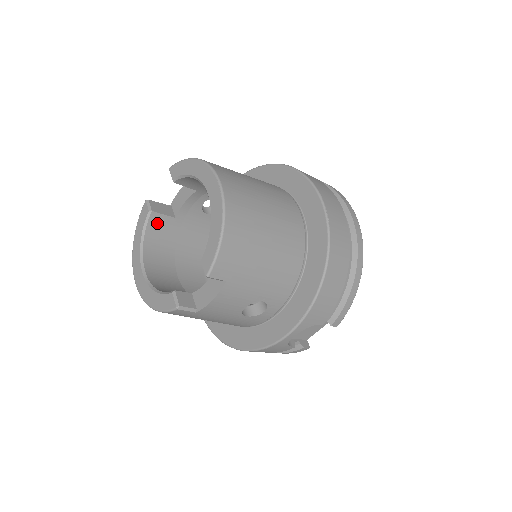
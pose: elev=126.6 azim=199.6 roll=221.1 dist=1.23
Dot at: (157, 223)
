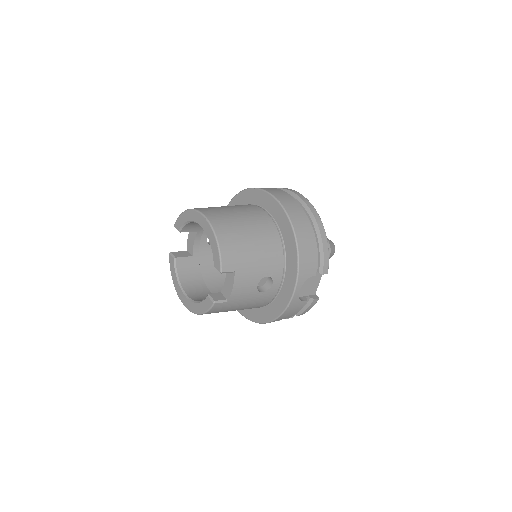
Dot at: (182, 264)
